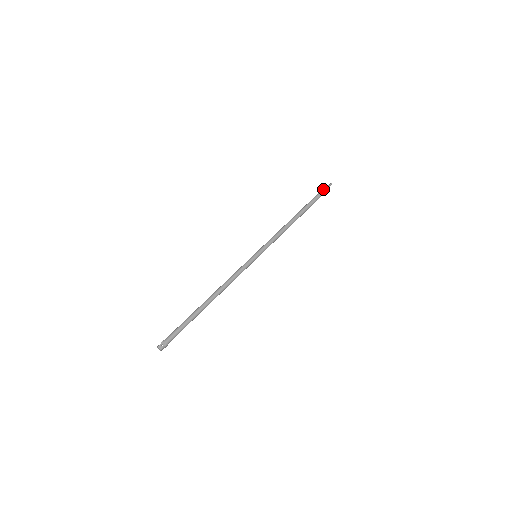
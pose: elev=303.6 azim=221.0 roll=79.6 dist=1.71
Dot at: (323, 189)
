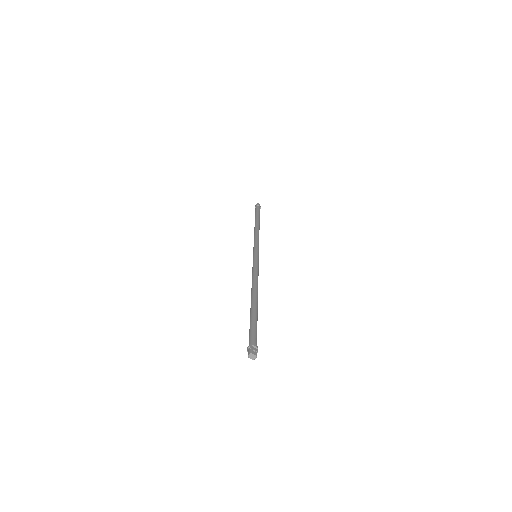
Dot at: (258, 206)
